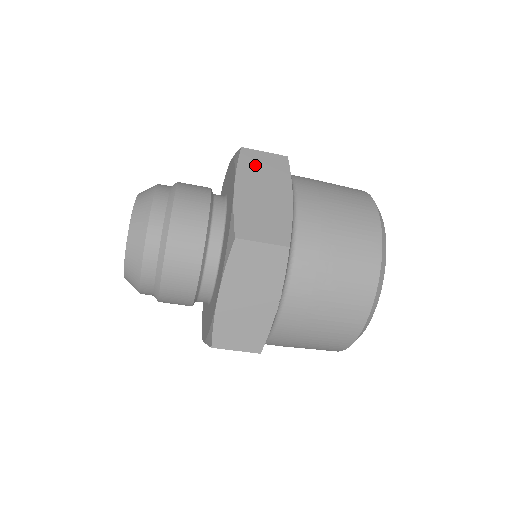
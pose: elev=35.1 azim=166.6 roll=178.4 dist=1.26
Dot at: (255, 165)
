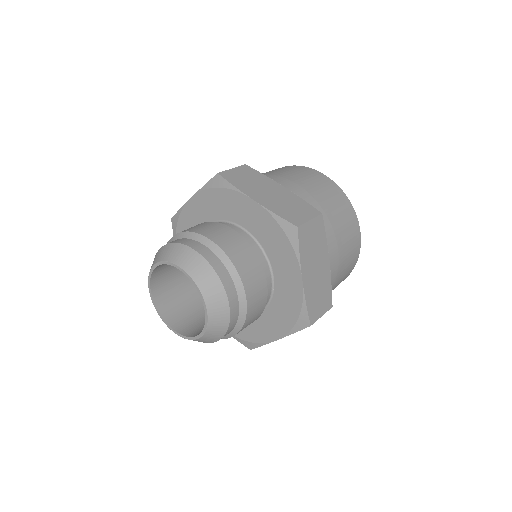
Dot at: occluded
